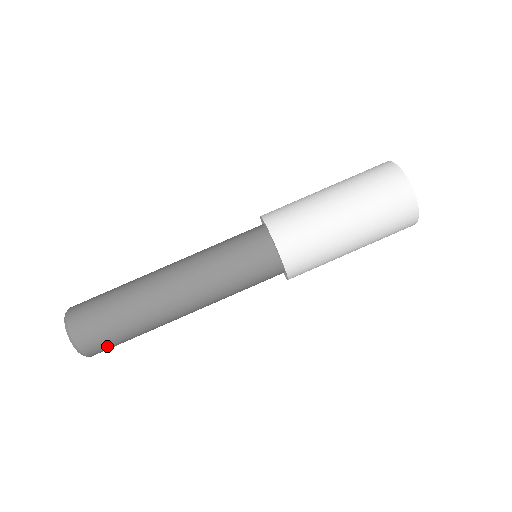
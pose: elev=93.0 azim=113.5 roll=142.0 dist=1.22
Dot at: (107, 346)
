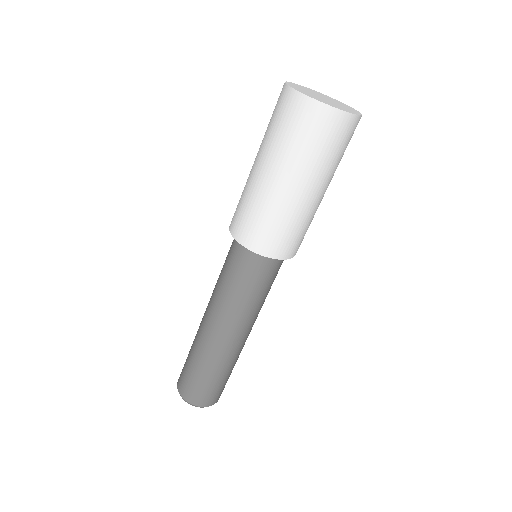
Dot at: (224, 387)
